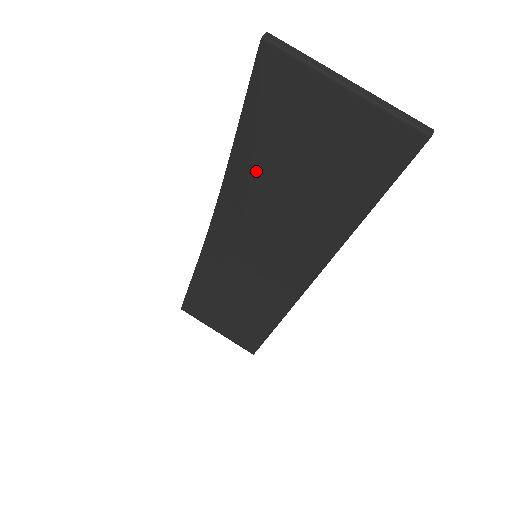
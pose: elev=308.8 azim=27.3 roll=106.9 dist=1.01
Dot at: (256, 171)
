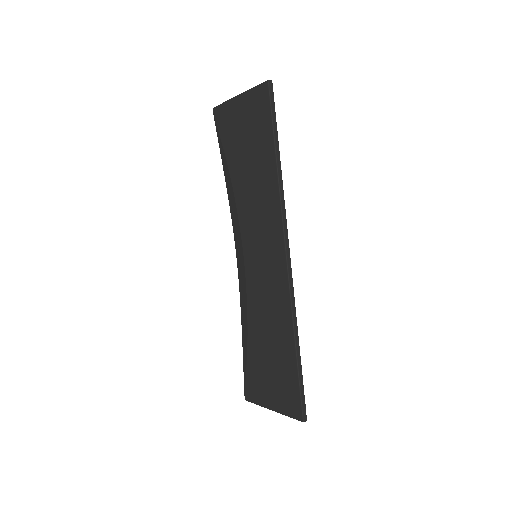
Dot at: (232, 179)
